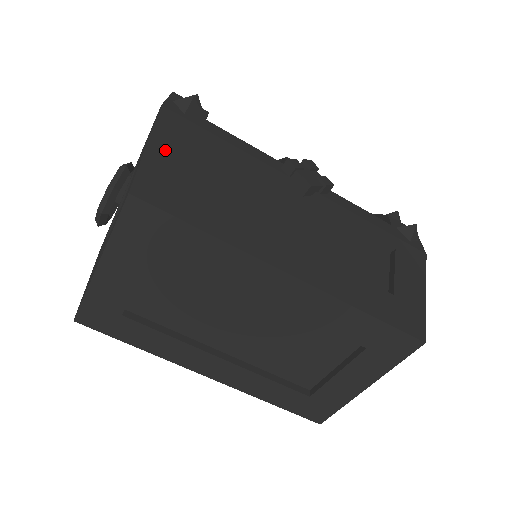
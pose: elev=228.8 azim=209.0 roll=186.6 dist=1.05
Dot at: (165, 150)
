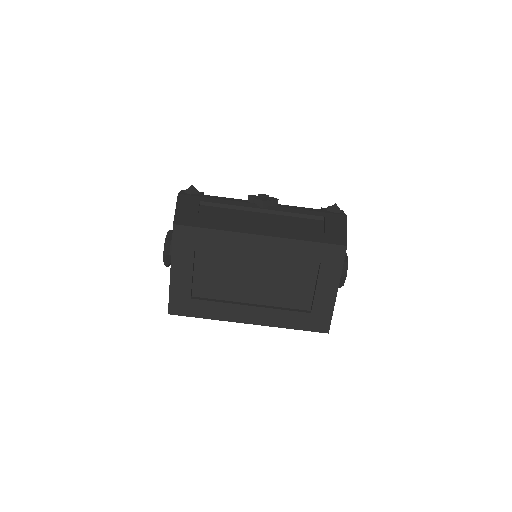
Dot at: (185, 208)
